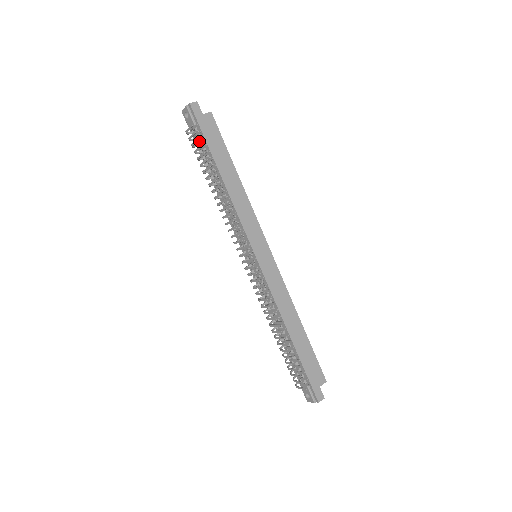
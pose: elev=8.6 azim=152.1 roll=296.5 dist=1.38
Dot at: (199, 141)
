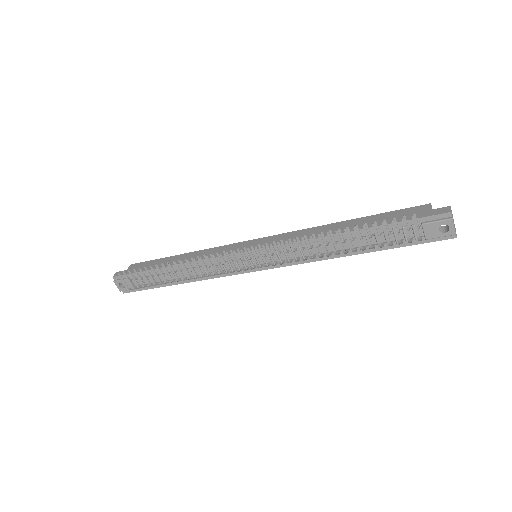
Dot at: occluded
